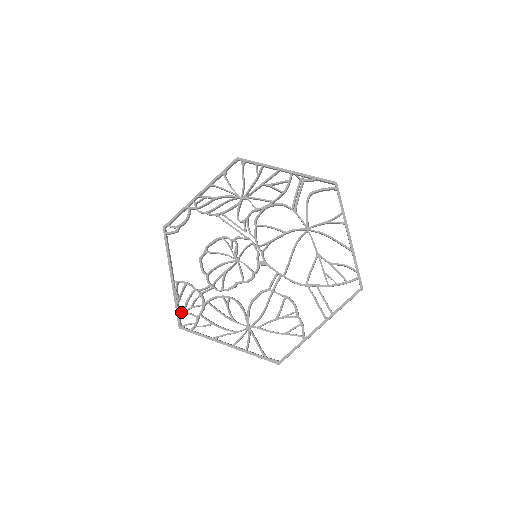
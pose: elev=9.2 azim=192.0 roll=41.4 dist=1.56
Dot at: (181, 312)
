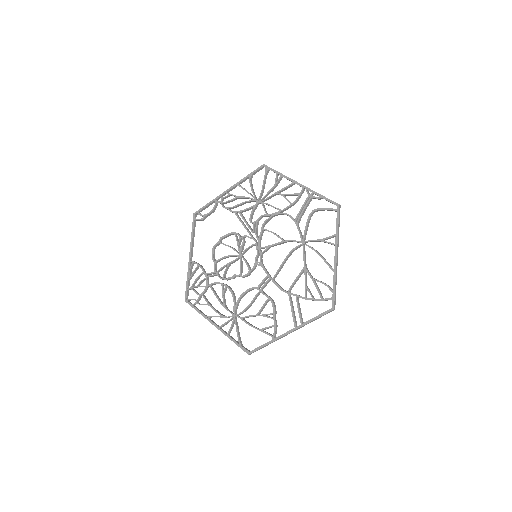
Dot at: (189, 288)
